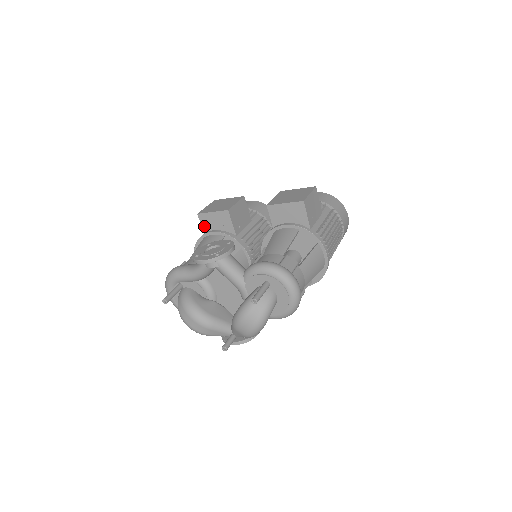
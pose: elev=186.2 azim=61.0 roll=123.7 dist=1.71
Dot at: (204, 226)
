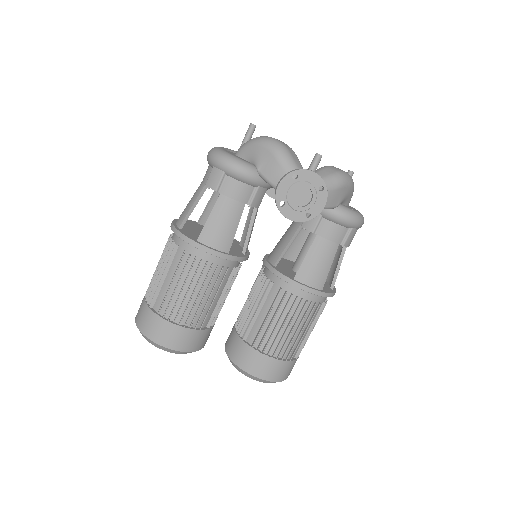
Dot at: occluded
